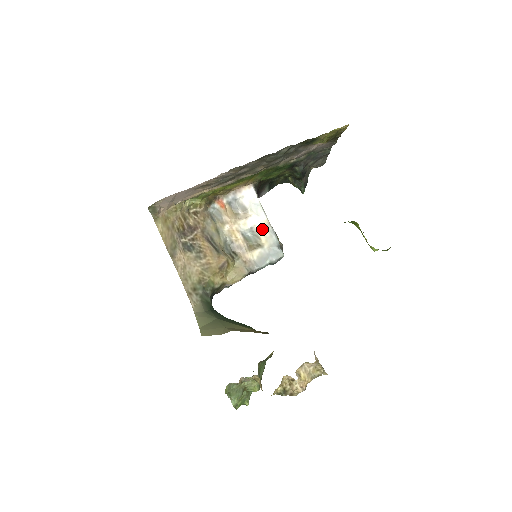
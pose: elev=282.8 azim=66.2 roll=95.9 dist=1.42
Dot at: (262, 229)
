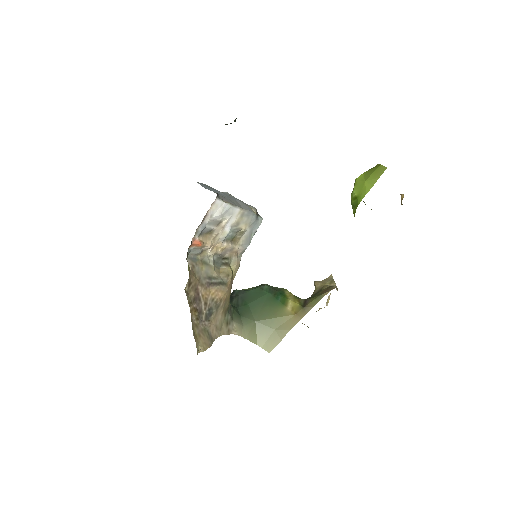
Dot at: (239, 221)
